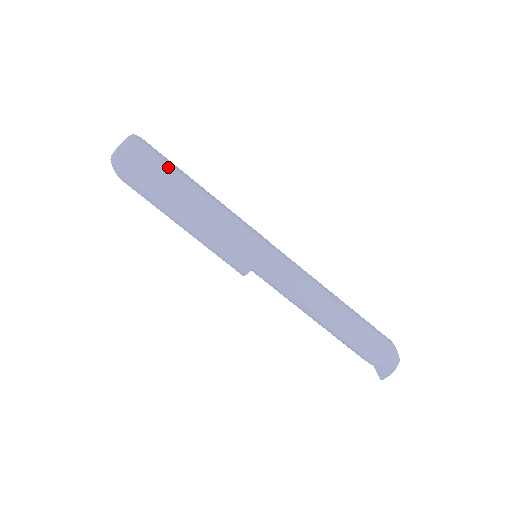
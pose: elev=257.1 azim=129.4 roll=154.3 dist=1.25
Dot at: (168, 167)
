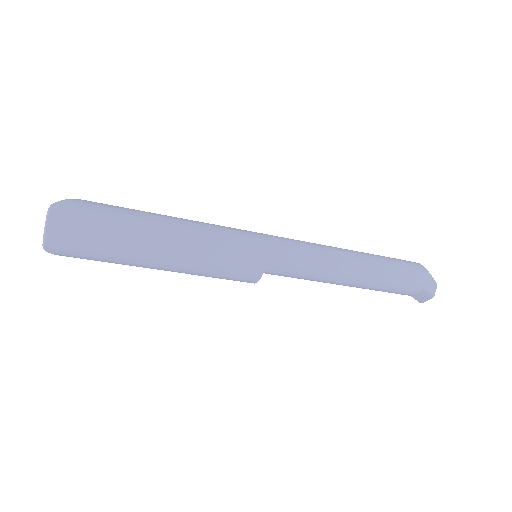
Dot at: (114, 225)
